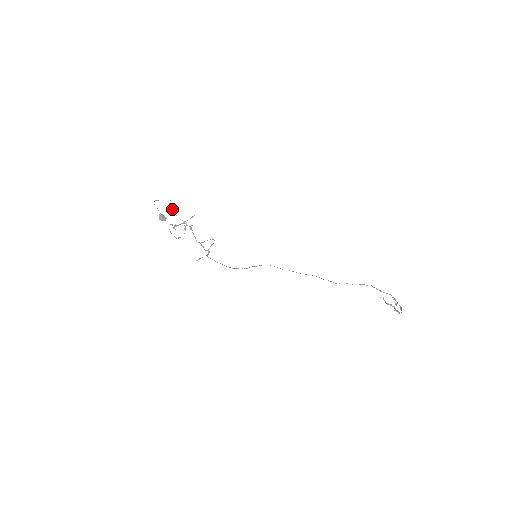
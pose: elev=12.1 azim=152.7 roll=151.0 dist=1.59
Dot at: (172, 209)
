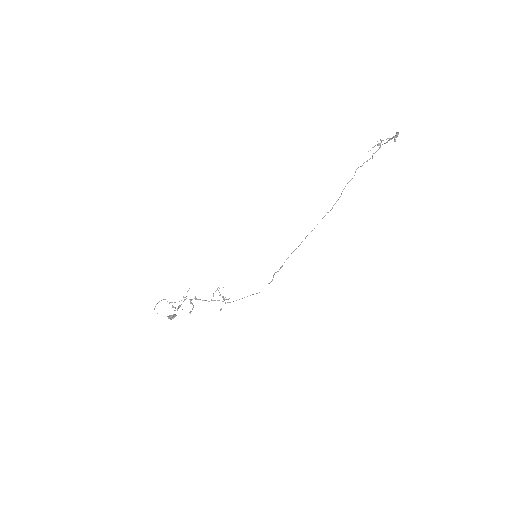
Dot at: occluded
